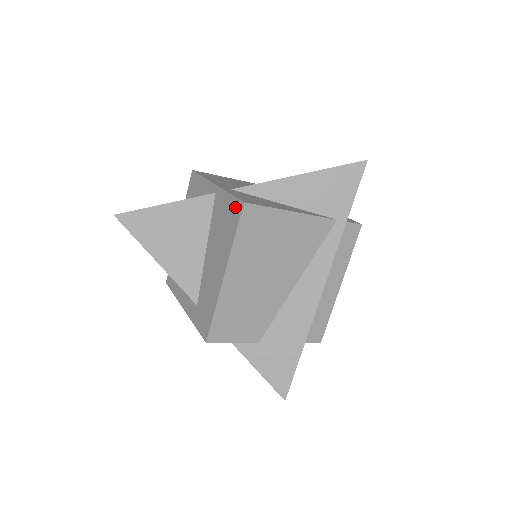
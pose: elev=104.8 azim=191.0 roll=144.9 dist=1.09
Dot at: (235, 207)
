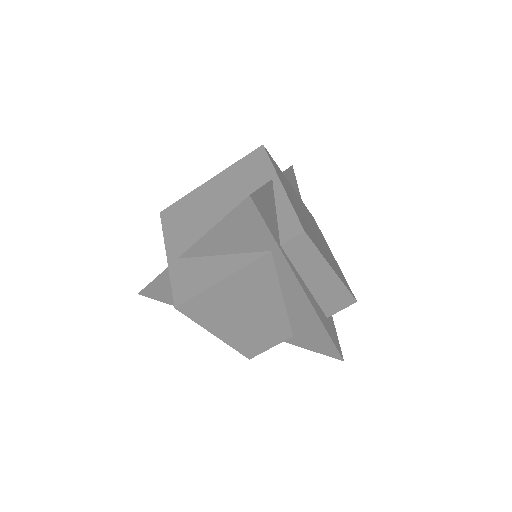
Dot at: occluded
